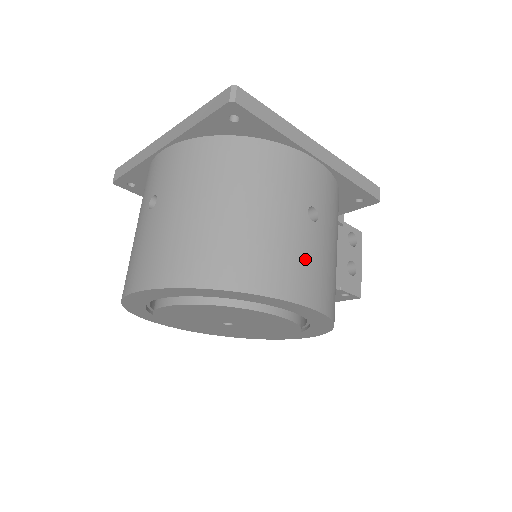
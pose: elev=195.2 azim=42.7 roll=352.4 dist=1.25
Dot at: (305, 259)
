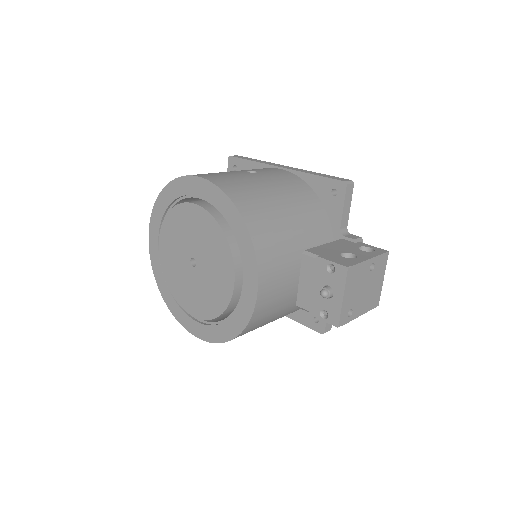
Dot at: (222, 174)
